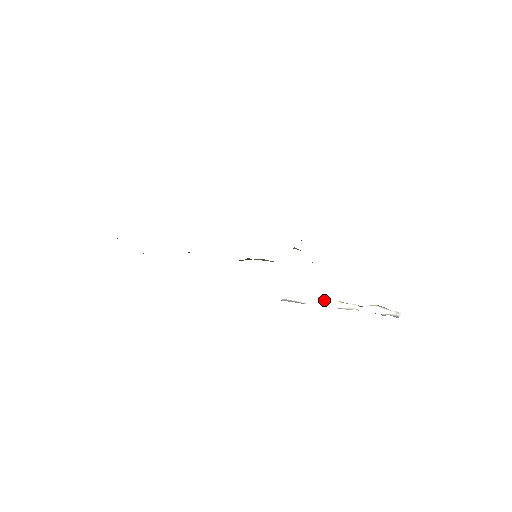
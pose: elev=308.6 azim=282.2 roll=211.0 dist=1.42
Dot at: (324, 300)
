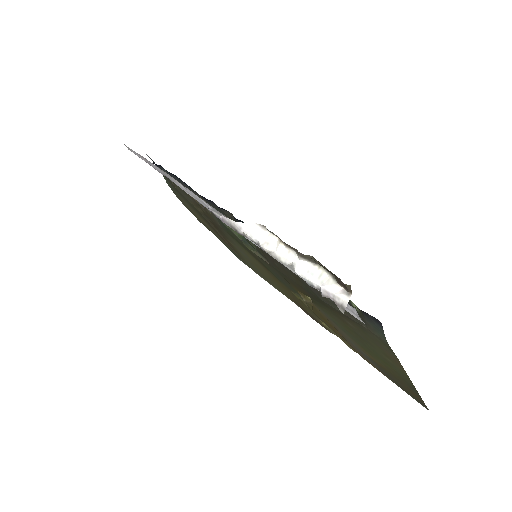
Dot at: (263, 231)
